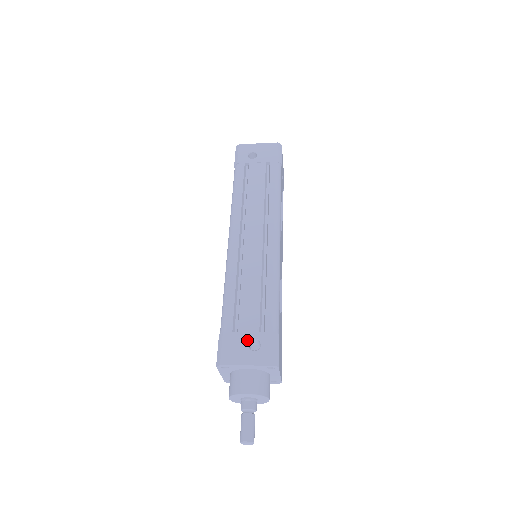
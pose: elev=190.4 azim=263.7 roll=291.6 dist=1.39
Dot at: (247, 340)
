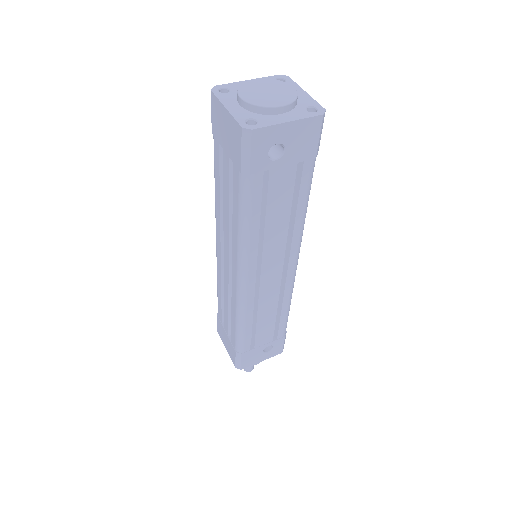
Dot at: (262, 350)
